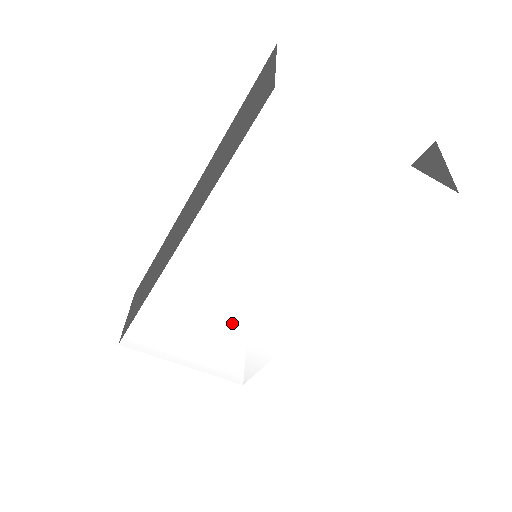
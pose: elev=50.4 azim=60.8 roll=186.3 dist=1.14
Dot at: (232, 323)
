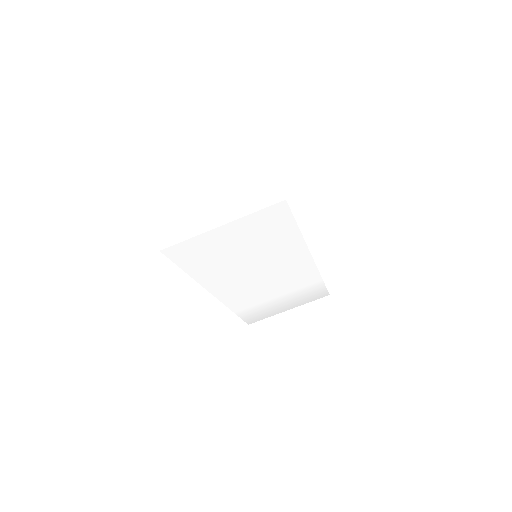
Dot at: (279, 289)
